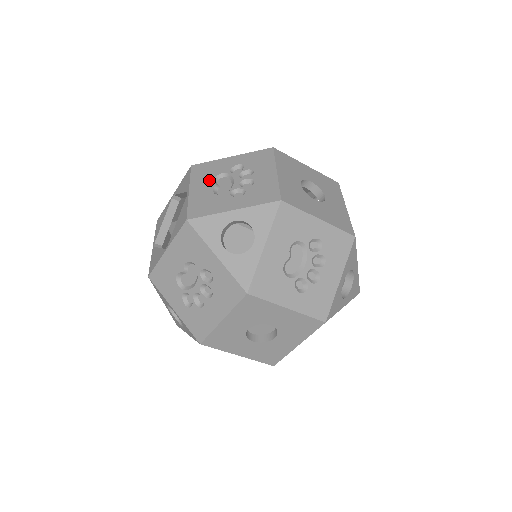
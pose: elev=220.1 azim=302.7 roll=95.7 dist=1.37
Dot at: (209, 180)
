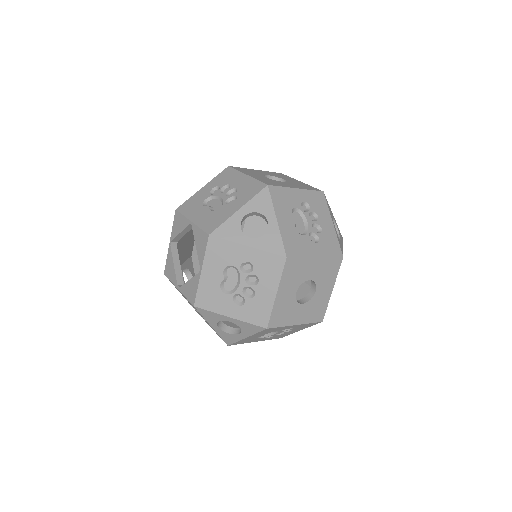
Dot at: (220, 269)
